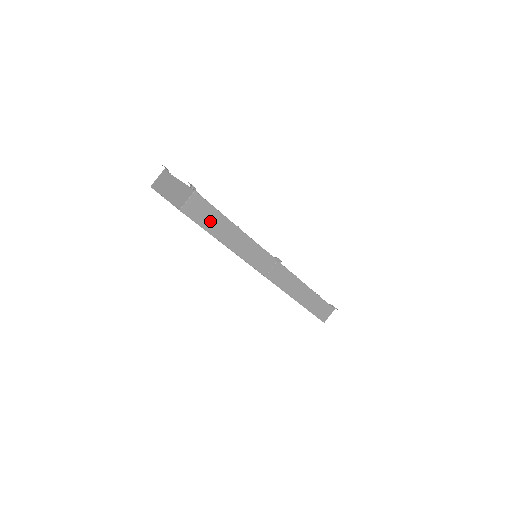
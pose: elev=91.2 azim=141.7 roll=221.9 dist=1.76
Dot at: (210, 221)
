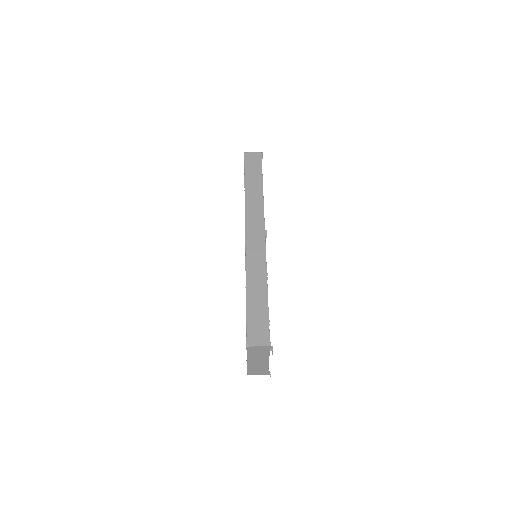
Dot at: (252, 171)
